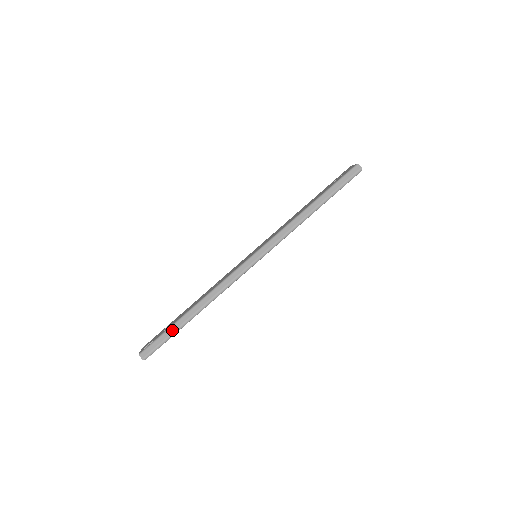
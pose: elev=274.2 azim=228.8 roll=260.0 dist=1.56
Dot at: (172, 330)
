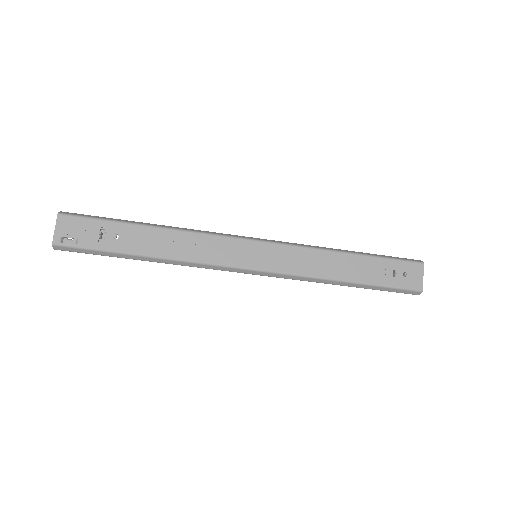
Dot at: (109, 255)
